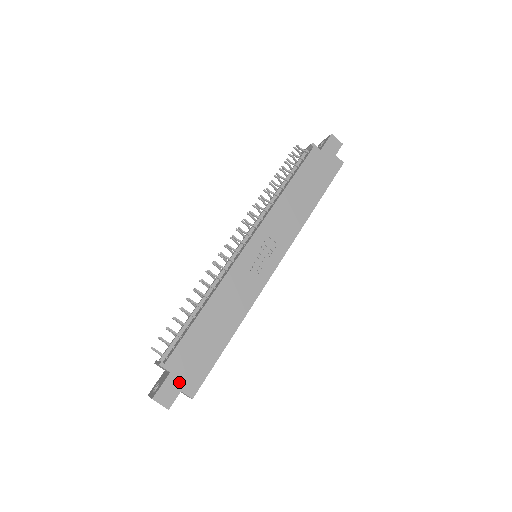
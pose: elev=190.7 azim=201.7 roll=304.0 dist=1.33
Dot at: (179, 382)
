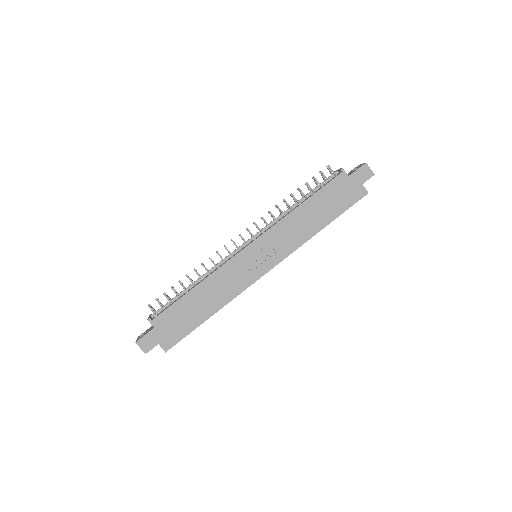
Dot at: (159, 337)
